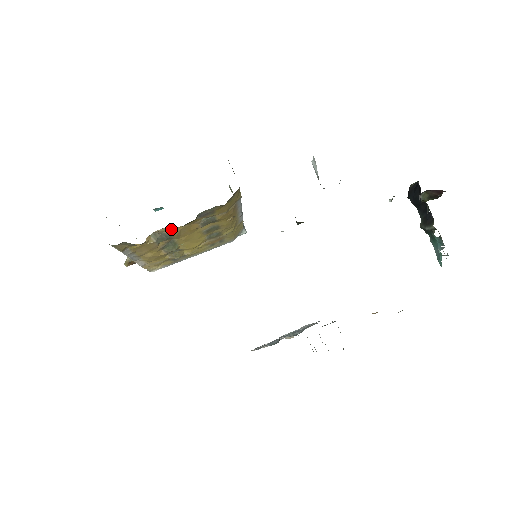
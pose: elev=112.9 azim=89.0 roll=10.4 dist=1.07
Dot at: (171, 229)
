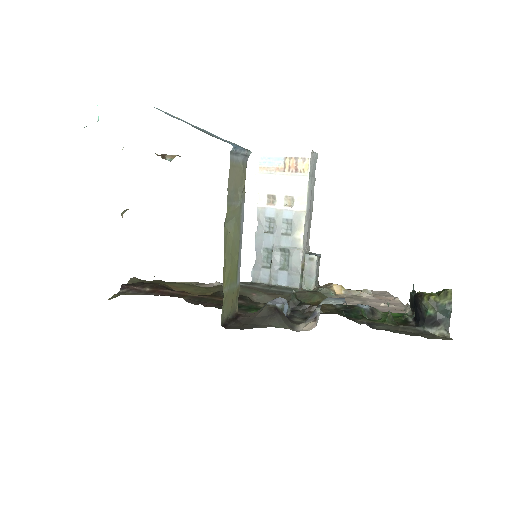
Dot at: occluded
